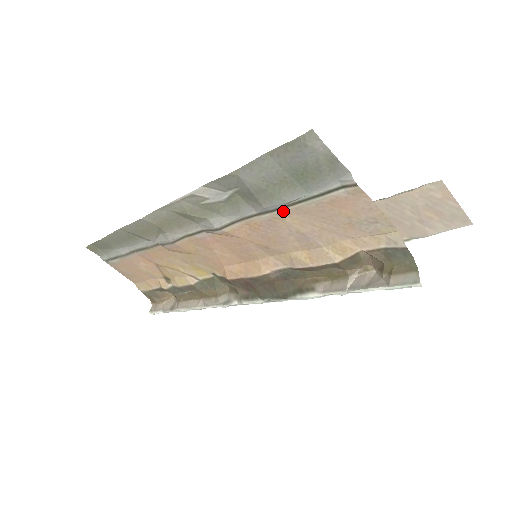
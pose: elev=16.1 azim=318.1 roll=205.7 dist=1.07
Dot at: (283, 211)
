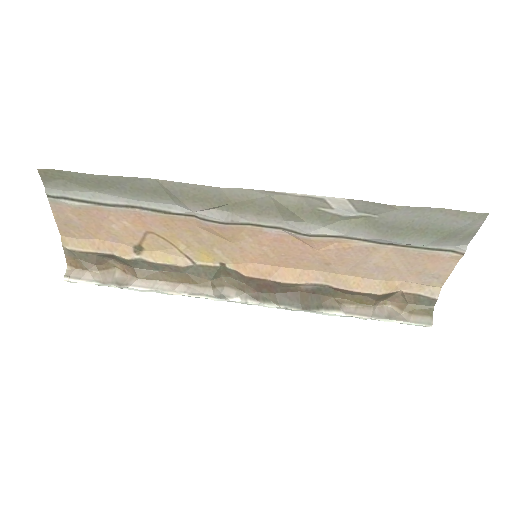
Dot at: (388, 247)
